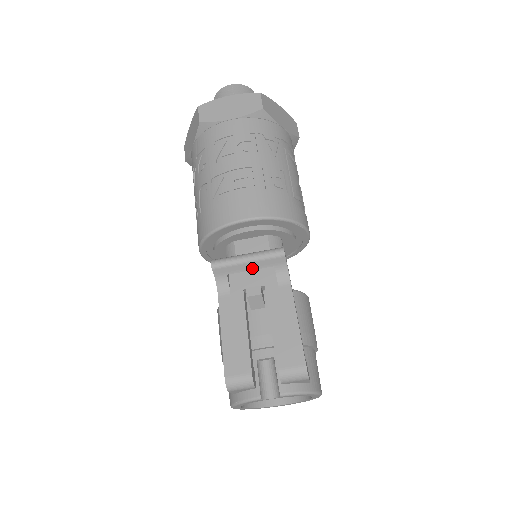
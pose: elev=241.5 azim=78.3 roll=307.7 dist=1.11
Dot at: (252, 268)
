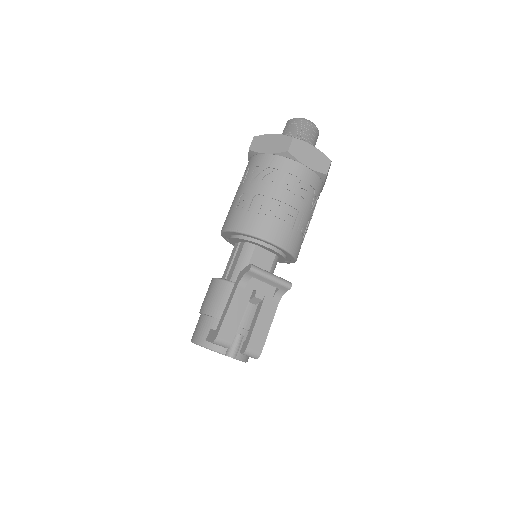
Dot at: (268, 283)
